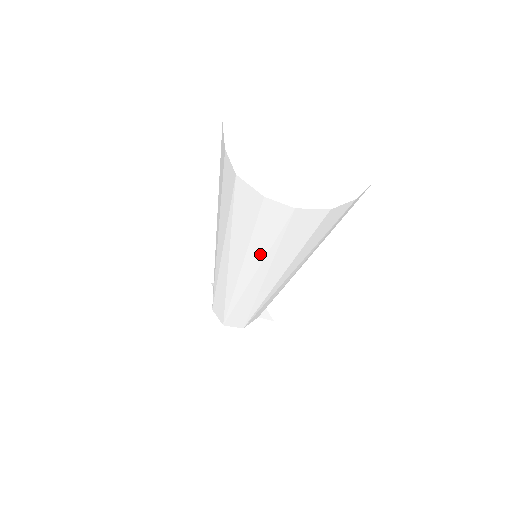
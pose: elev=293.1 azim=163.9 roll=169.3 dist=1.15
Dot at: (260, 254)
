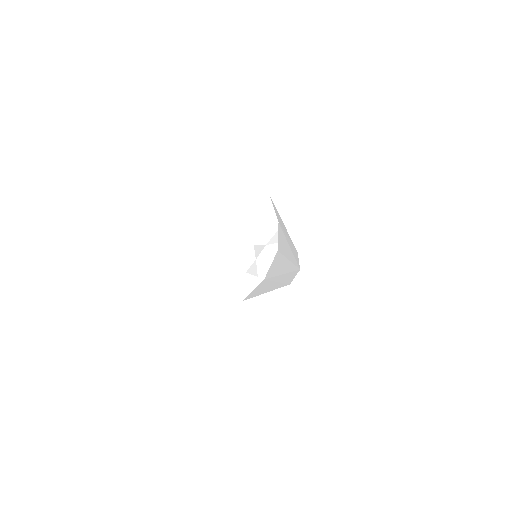
Dot at: occluded
